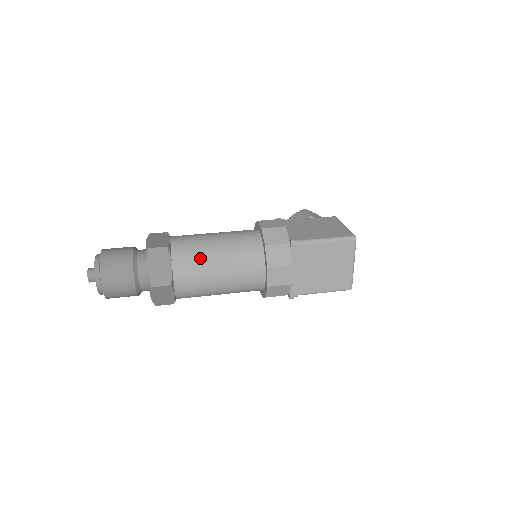
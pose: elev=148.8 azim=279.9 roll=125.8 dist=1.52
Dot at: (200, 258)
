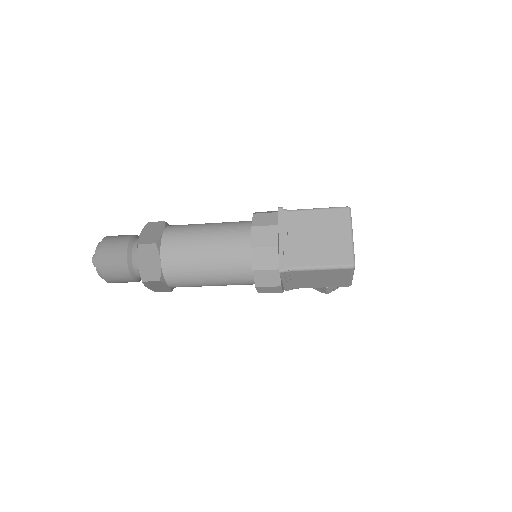
Dot at: (191, 228)
